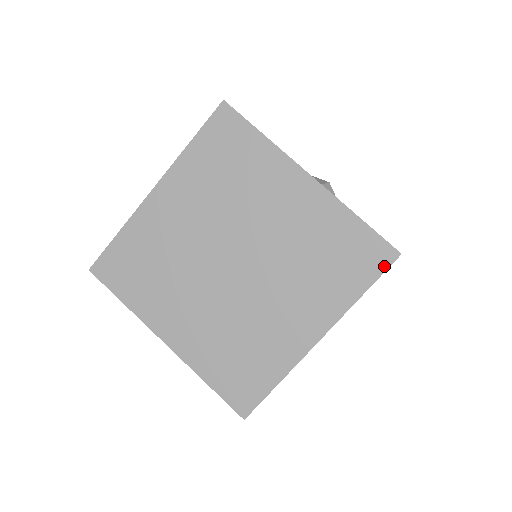
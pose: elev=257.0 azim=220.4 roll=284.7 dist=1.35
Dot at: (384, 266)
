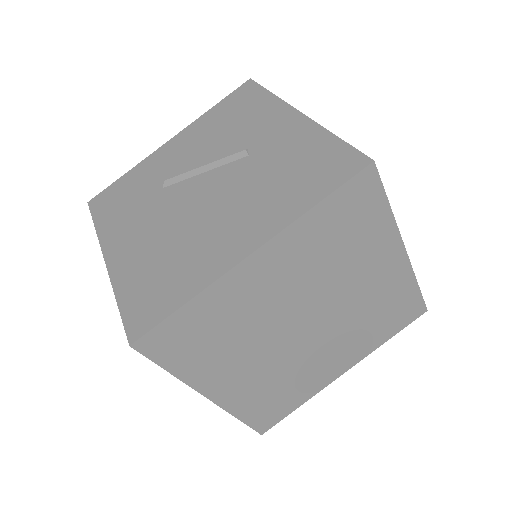
Dot at: (413, 319)
